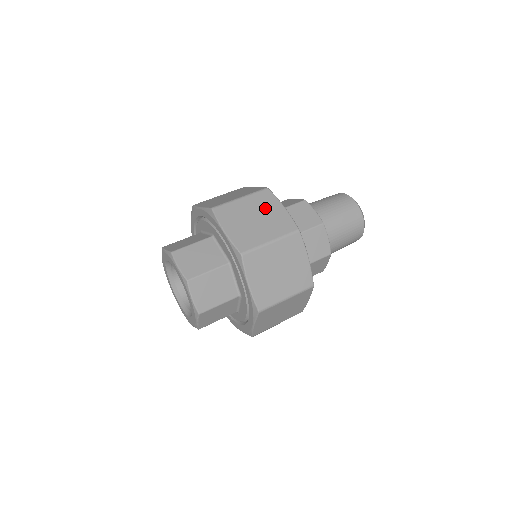
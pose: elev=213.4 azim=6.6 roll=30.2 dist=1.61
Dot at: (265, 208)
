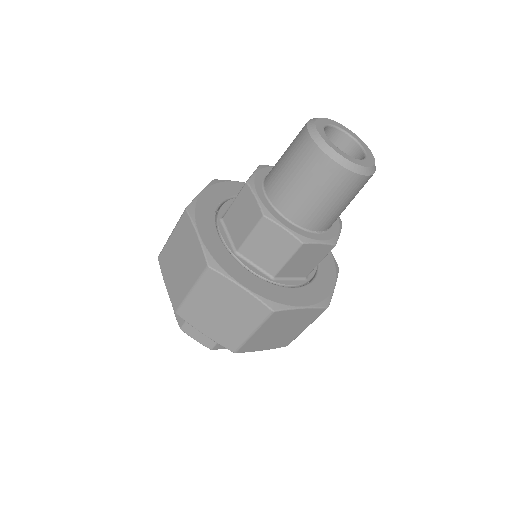
Dot at: (185, 242)
